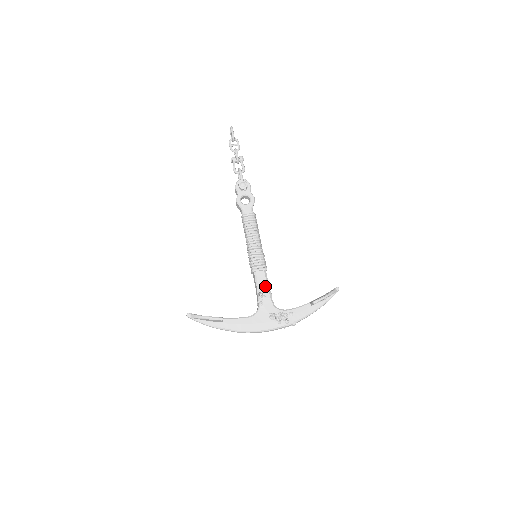
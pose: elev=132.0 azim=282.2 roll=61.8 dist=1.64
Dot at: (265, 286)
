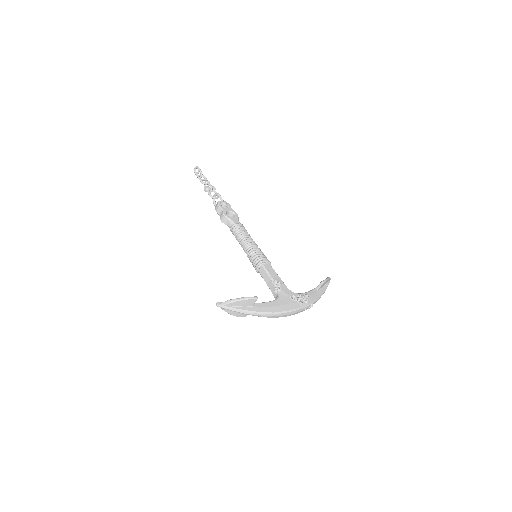
Dot at: (276, 275)
